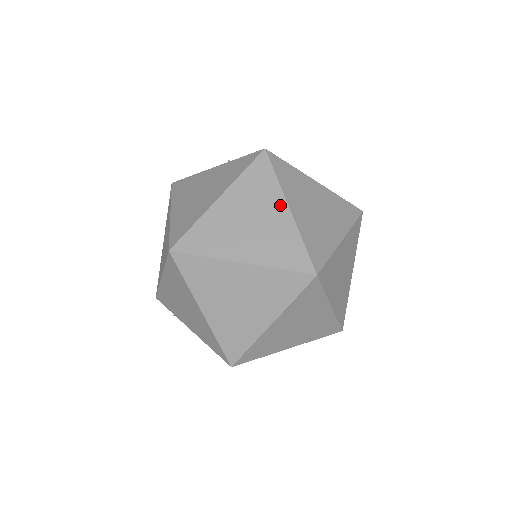
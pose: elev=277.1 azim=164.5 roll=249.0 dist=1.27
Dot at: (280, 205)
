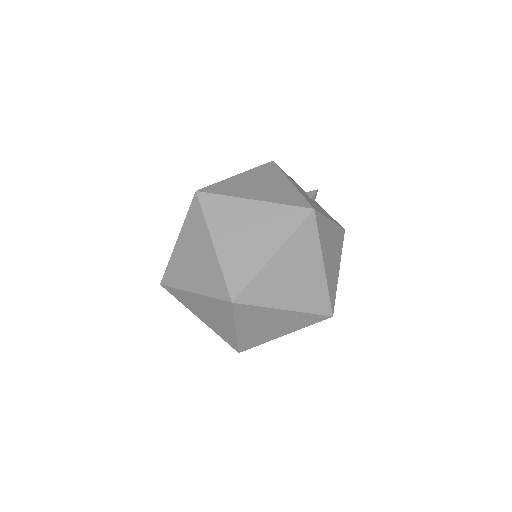
Dot at: (273, 246)
